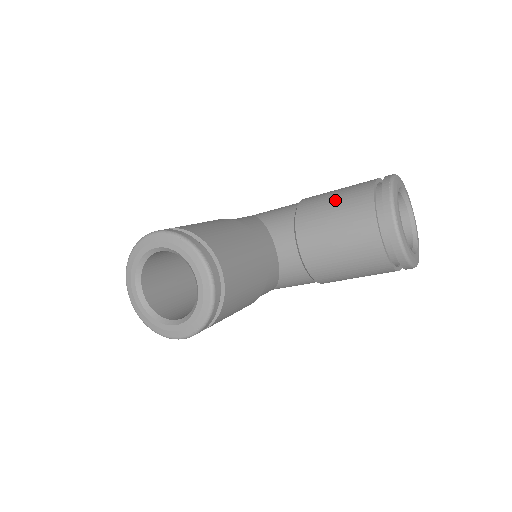
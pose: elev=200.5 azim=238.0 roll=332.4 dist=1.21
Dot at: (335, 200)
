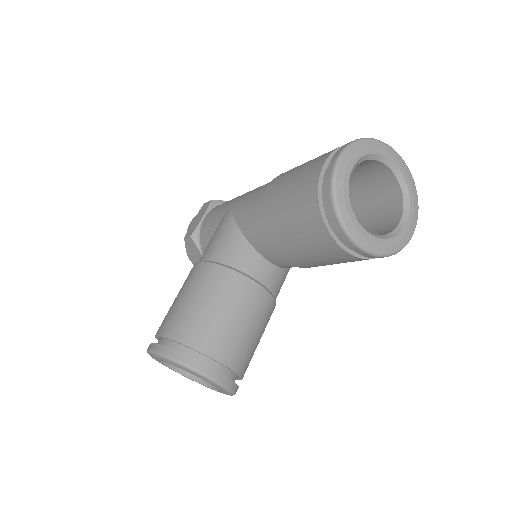
Dot at: (288, 214)
